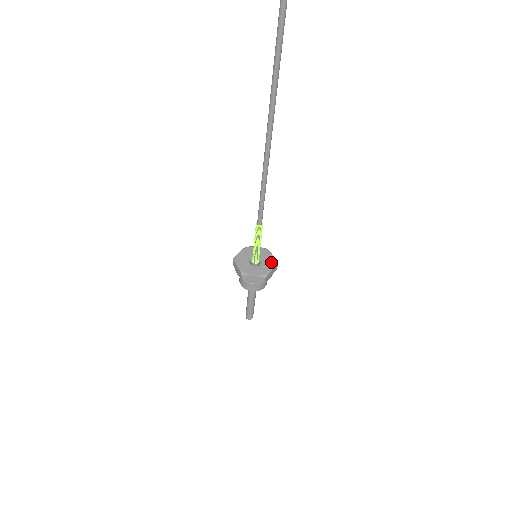
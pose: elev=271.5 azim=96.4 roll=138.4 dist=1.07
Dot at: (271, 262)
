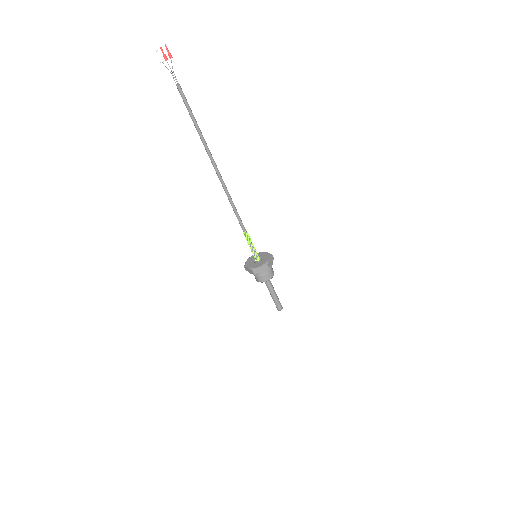
Dot at: (267, 256)
